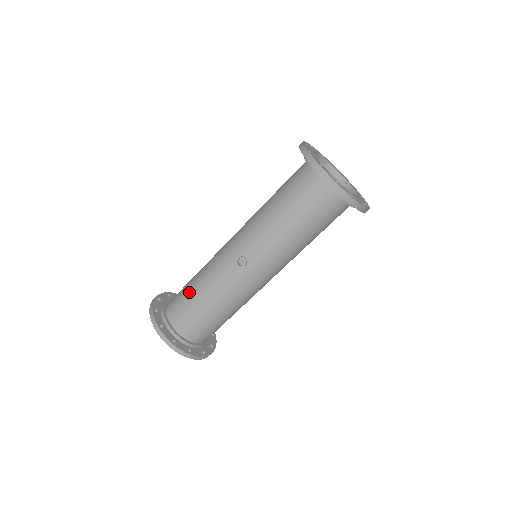
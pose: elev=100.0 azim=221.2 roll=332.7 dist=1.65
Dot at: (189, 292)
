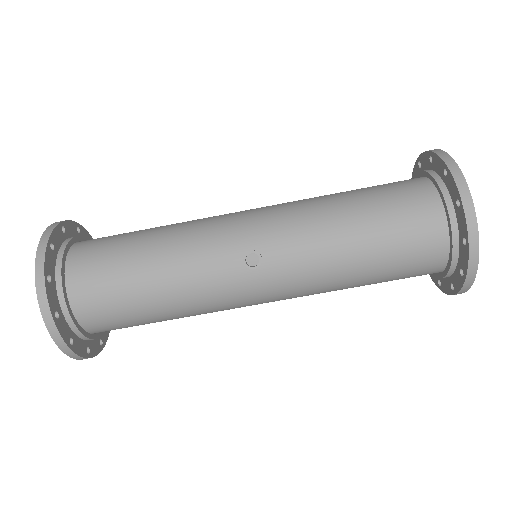
Dot at: (130, 251)
